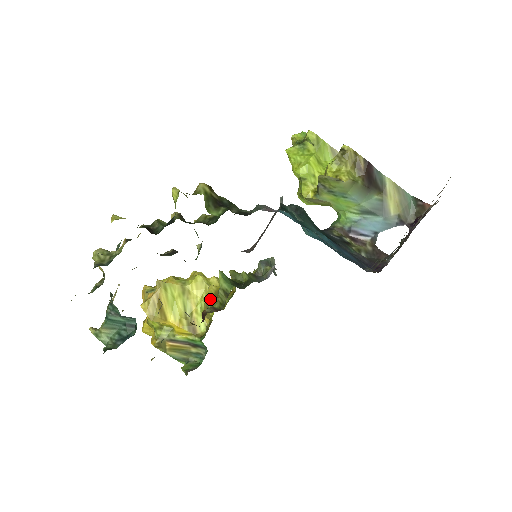
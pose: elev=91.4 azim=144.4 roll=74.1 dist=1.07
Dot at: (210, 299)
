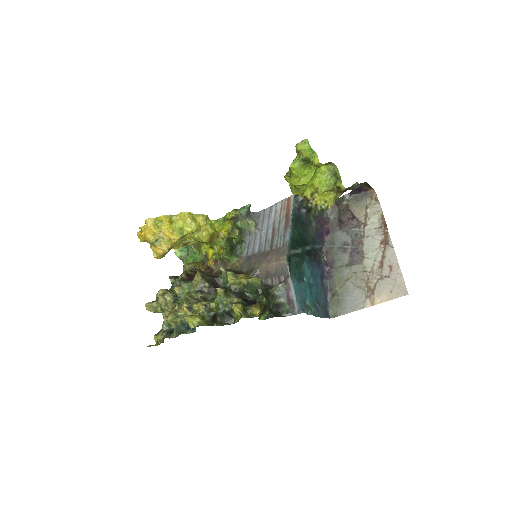
Dot at: occluded
